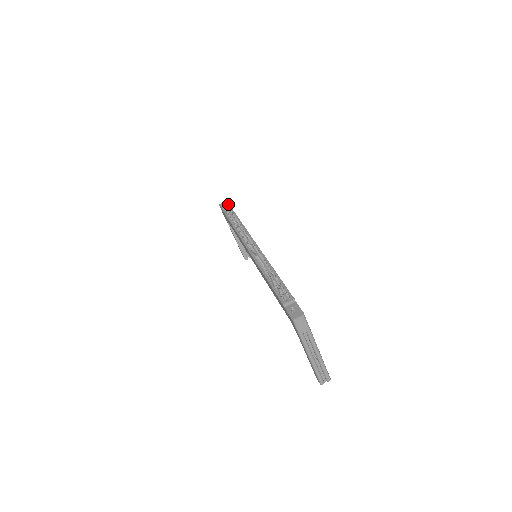
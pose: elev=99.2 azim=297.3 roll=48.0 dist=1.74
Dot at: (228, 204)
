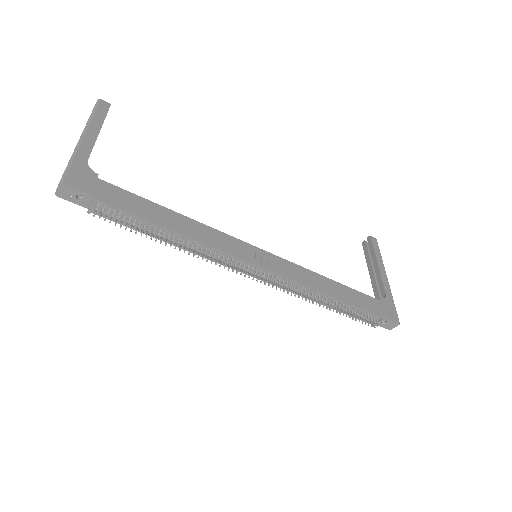
Dot at: (92, 202)
